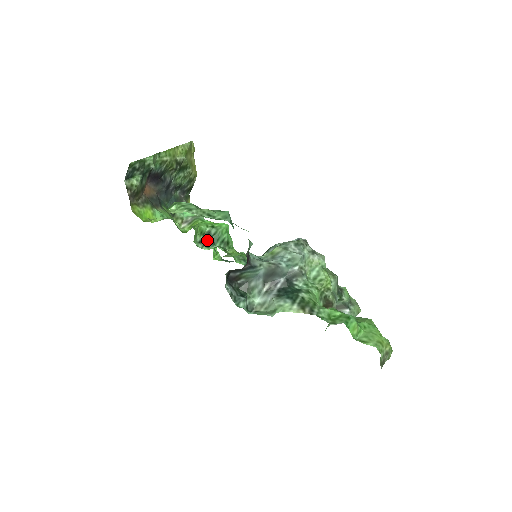
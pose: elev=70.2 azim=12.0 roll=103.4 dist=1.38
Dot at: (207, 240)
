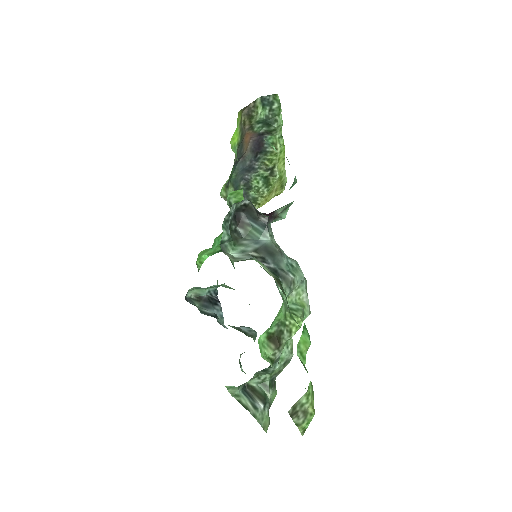
Dot at: occluded
